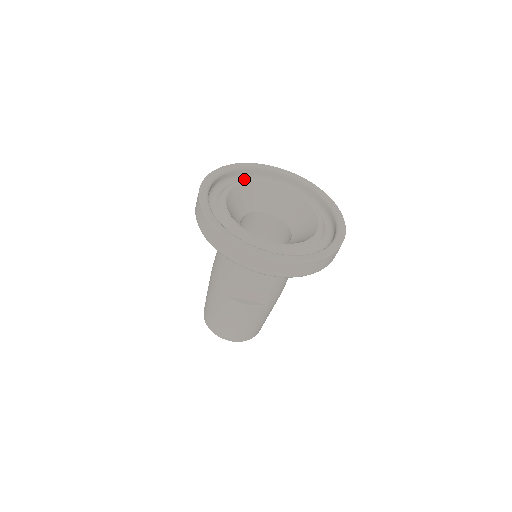
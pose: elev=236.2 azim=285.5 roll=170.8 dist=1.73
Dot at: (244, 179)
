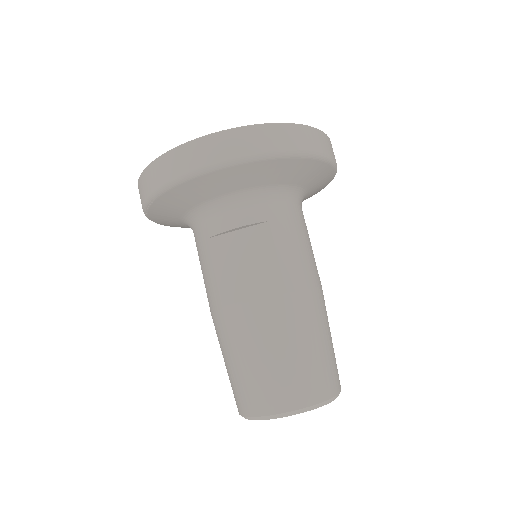
Dot at: occluded
